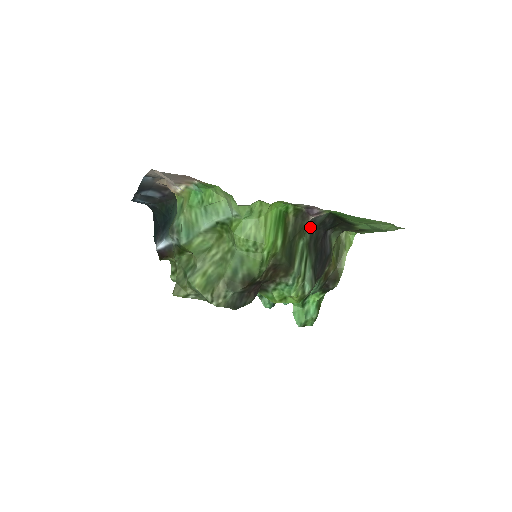
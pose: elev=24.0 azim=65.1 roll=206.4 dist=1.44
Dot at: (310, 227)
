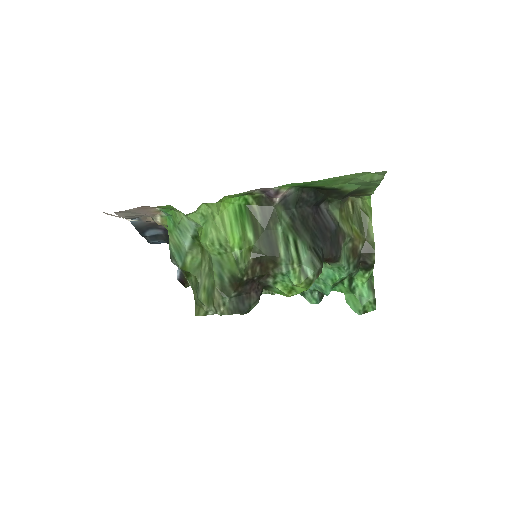
Dot at: (286, 209)
